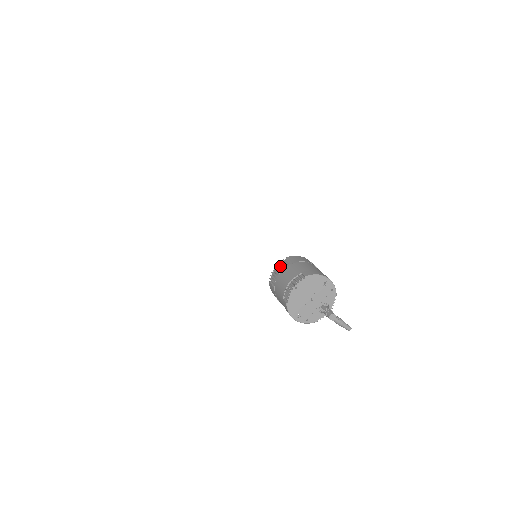
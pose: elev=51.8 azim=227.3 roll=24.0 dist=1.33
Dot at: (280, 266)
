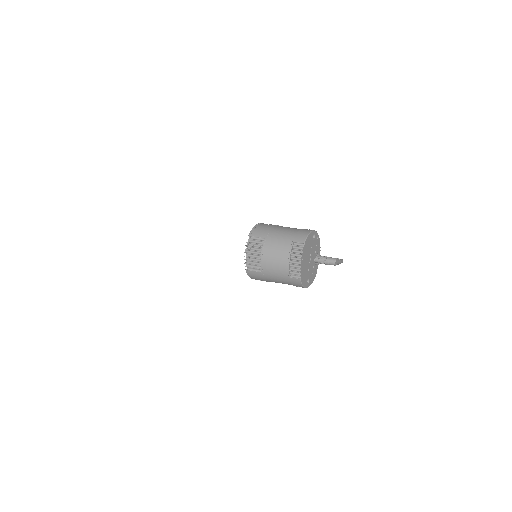
Dot at: (253, 248)
